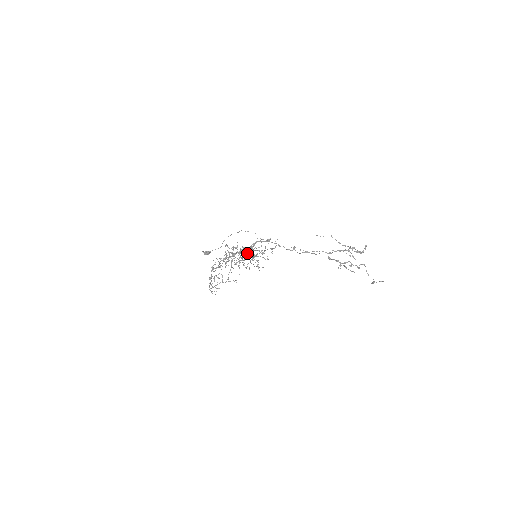
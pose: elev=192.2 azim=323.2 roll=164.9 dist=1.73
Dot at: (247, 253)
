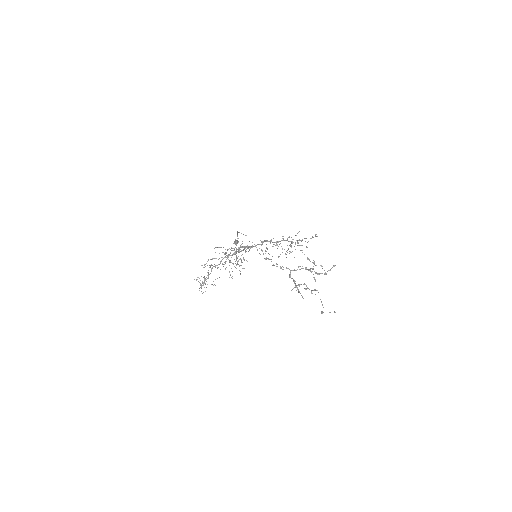
Dot at: (273, 244)
